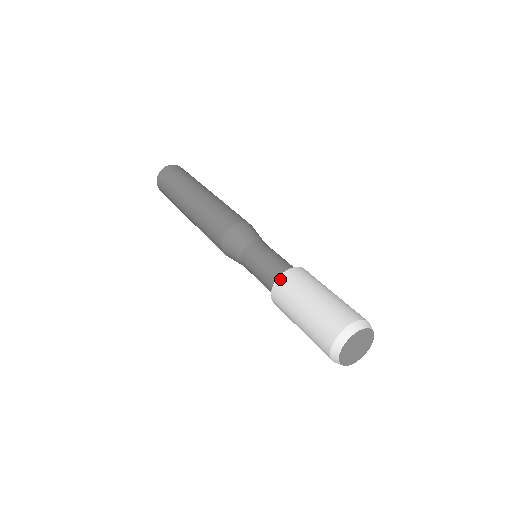
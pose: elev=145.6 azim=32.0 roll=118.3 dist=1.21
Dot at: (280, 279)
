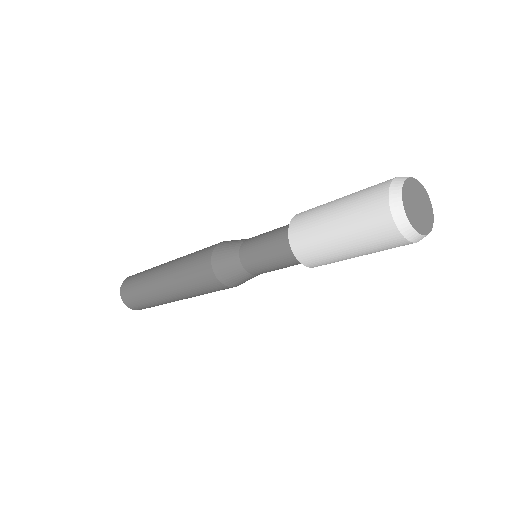
Dot at: (291, 232)
